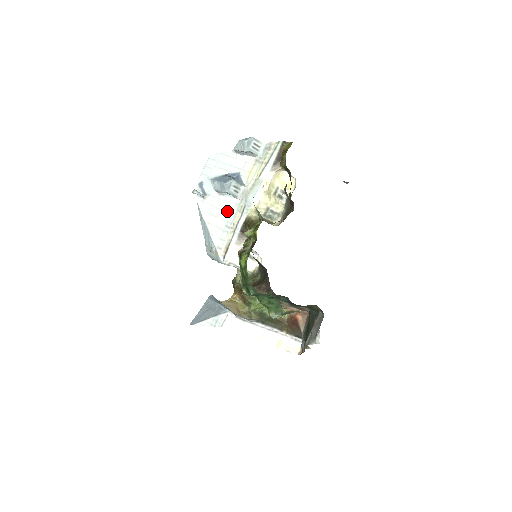
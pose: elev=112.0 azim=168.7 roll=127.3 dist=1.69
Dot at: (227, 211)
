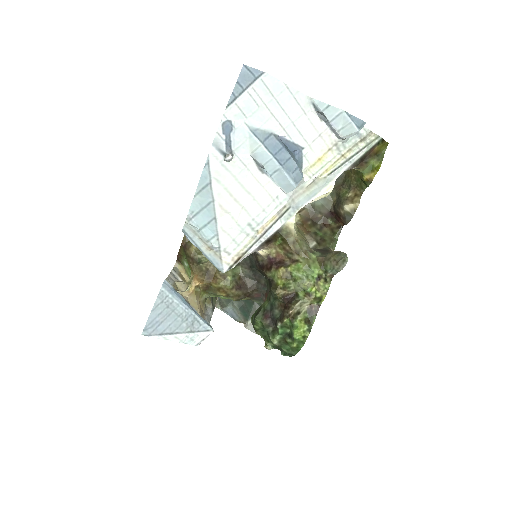
Dot at: (259, 202)
